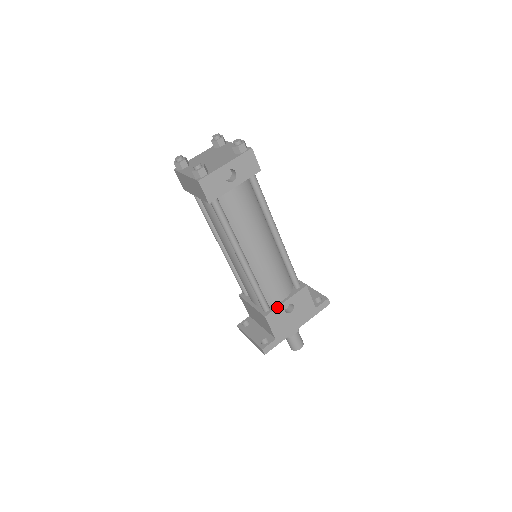
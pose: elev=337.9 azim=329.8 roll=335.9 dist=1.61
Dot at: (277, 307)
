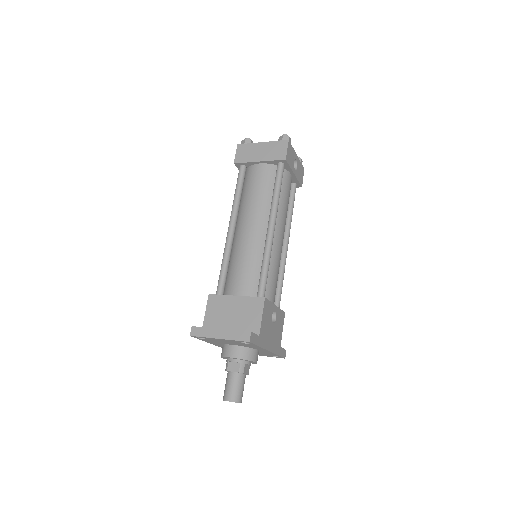
Dot at: (271, 302)
